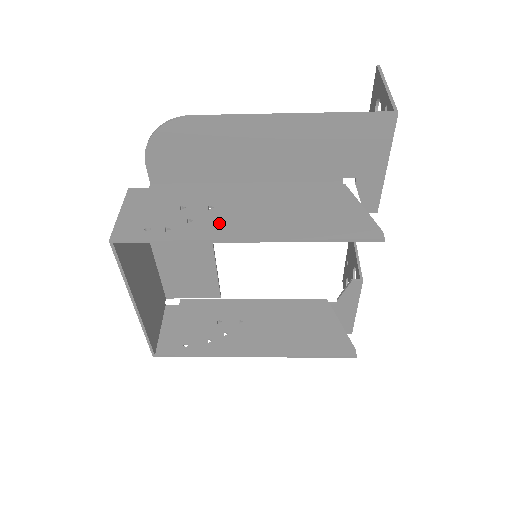
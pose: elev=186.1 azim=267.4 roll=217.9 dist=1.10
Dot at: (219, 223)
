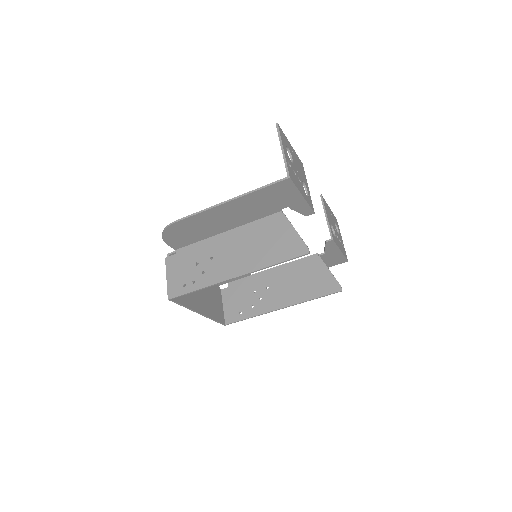
Dot at: (219, 269)
